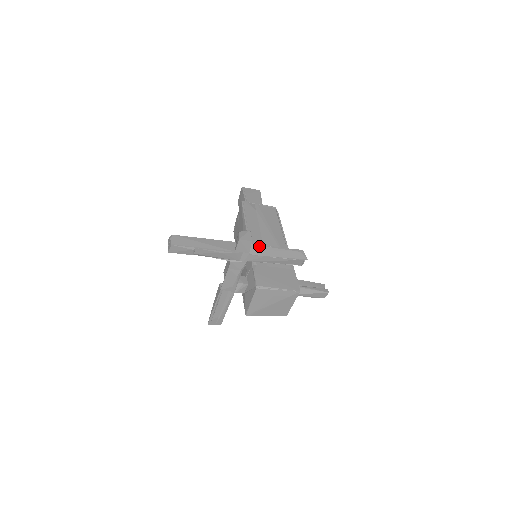
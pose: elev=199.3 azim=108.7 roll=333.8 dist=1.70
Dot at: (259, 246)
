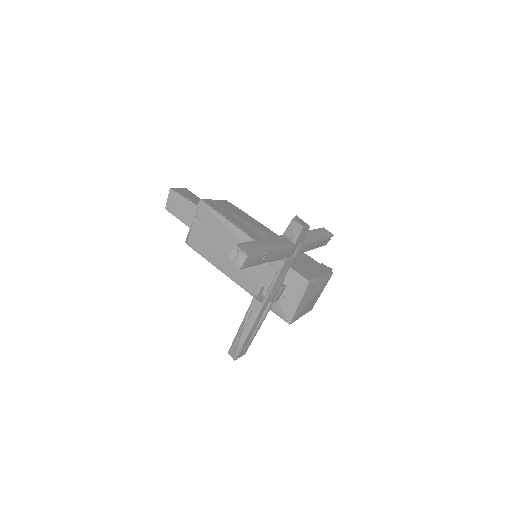
Dot at: occluded
